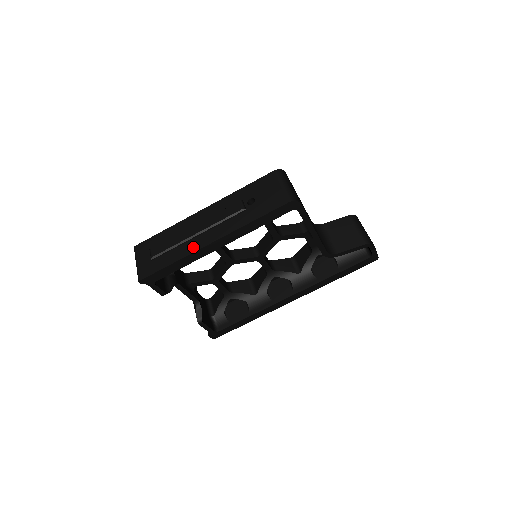
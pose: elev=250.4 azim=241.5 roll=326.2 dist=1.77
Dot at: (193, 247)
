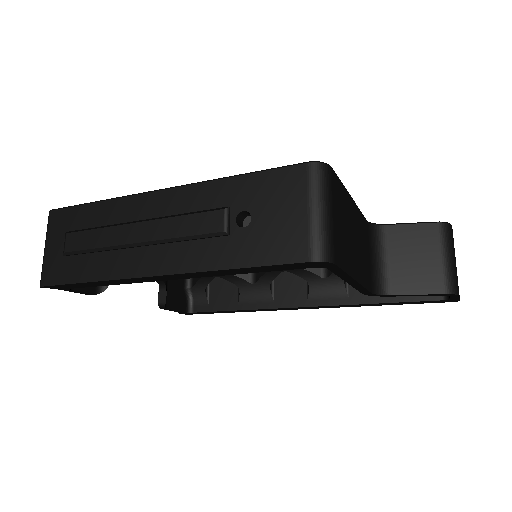
Dot at: (126, 267)
